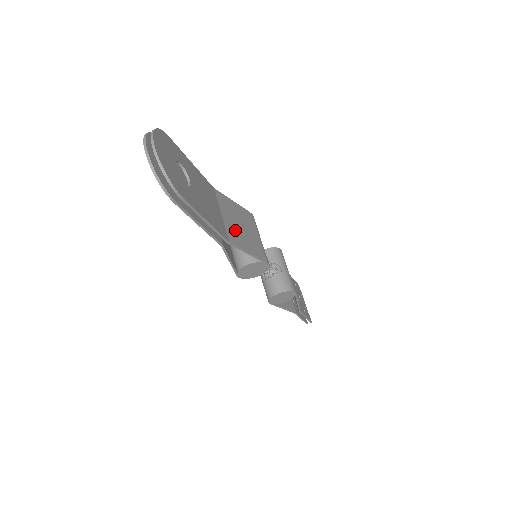
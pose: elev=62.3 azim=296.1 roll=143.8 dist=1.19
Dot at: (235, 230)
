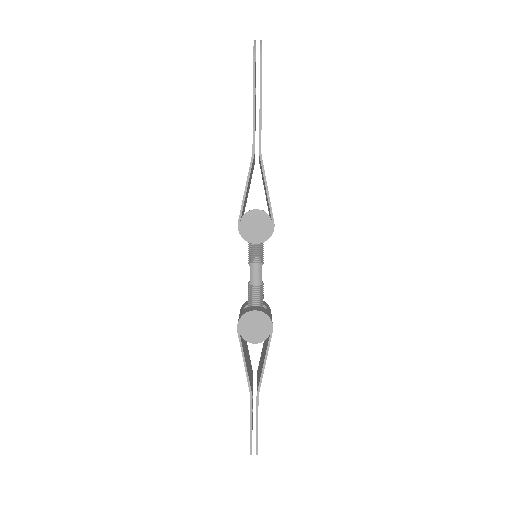
Dot at: occluded
